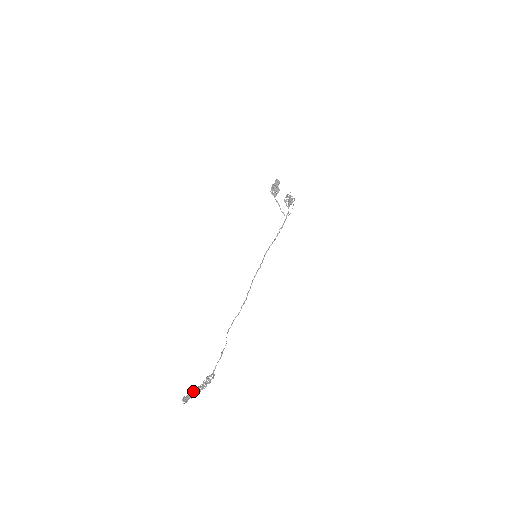
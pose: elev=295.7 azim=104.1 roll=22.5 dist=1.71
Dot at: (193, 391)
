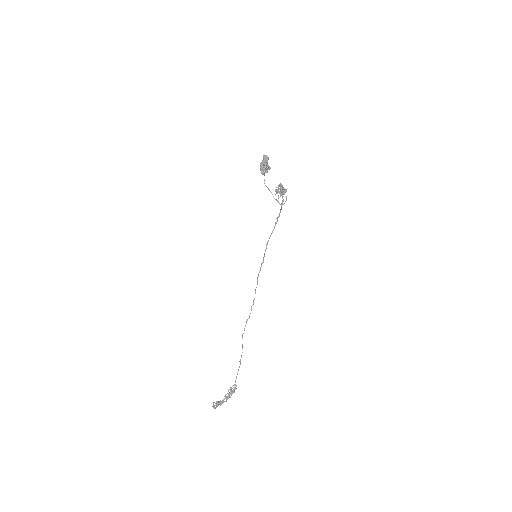
Dot at: (220, 401)
